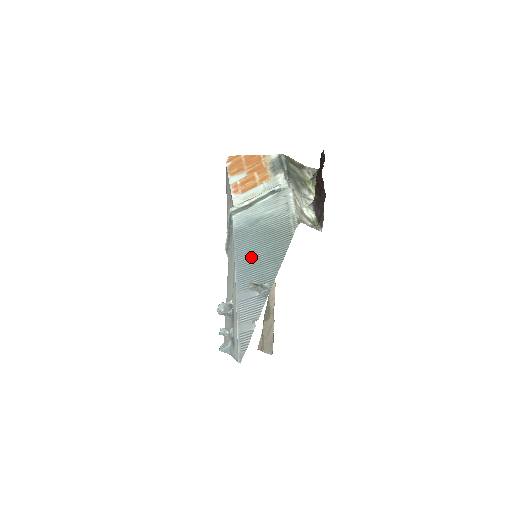
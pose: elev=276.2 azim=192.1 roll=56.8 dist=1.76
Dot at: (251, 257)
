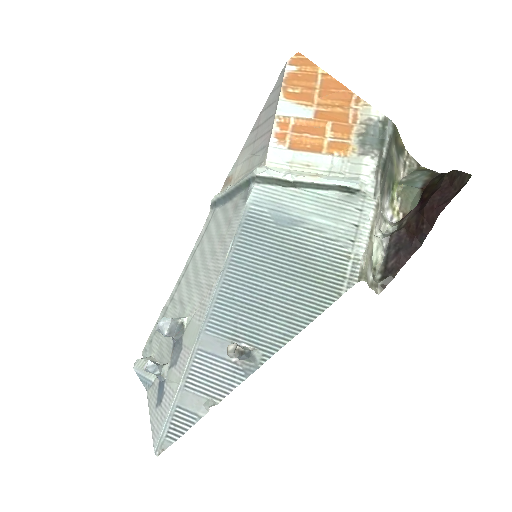
Dot at: (253, 284)
